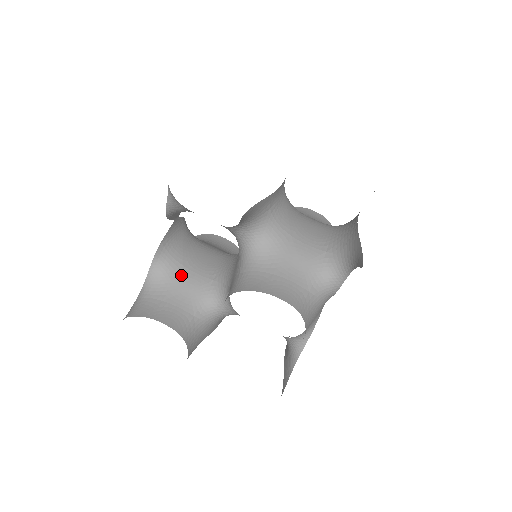
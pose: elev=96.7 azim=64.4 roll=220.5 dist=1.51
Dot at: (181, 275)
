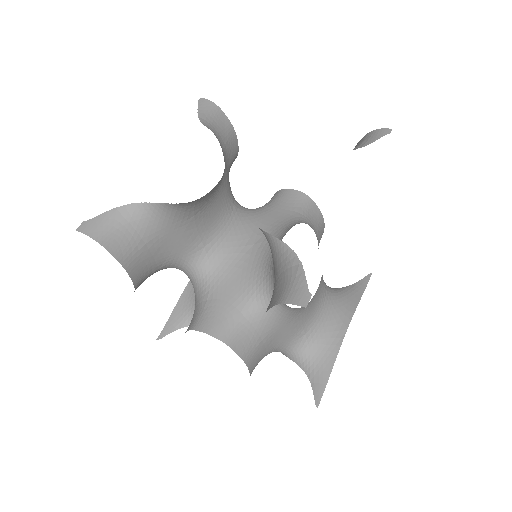
Dot at: (184, 225)
